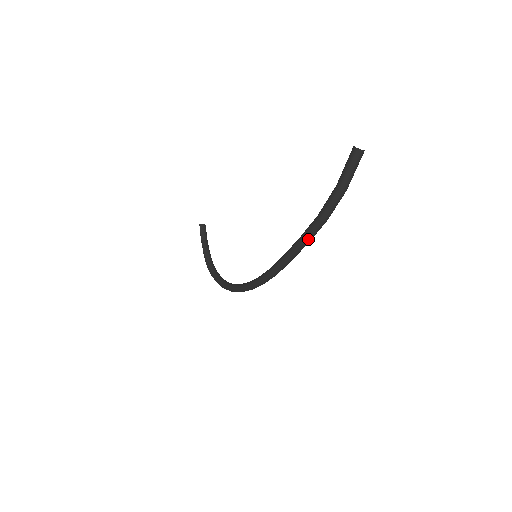
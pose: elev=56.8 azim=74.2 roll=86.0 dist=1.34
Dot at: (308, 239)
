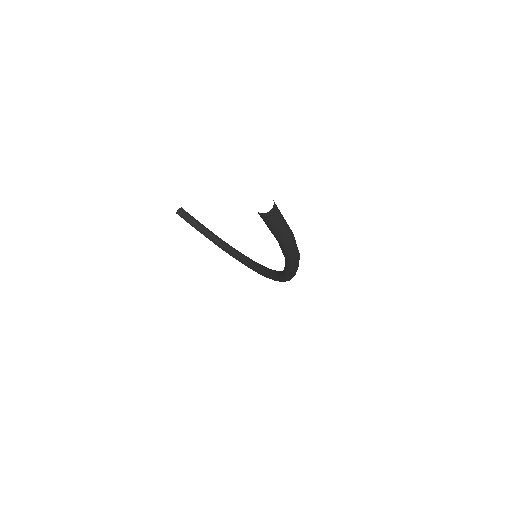
Dot at: (295, 269)
